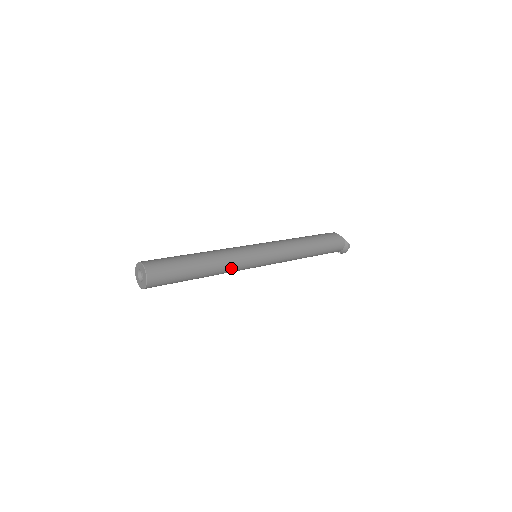
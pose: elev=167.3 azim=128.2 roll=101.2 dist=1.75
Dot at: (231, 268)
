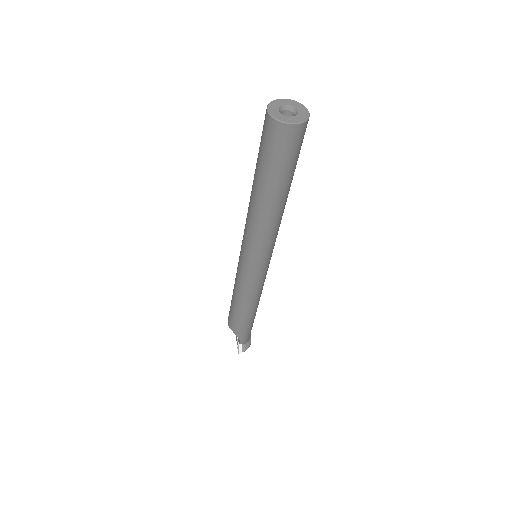
Dot at: occluded
